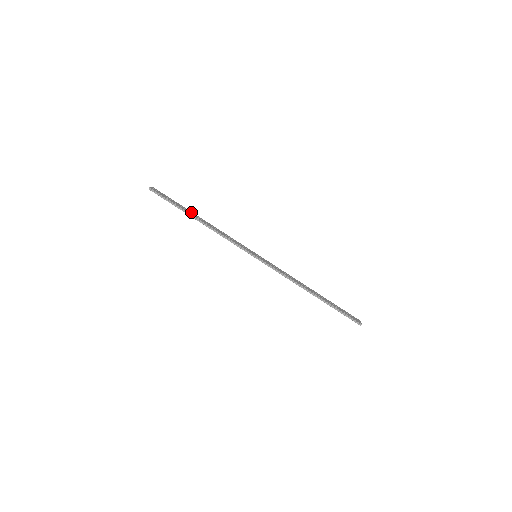
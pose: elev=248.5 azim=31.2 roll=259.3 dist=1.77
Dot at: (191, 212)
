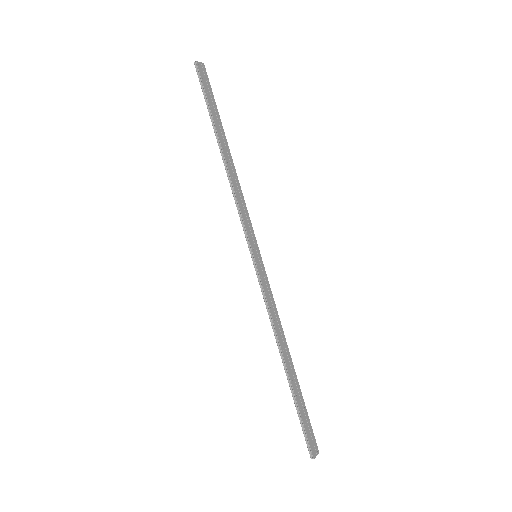
Dot at: (224, 134)
